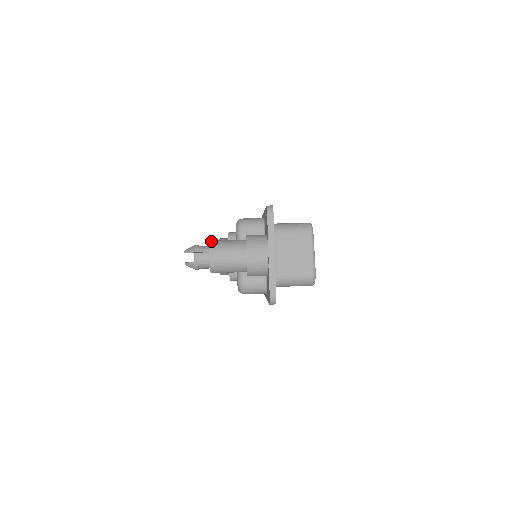
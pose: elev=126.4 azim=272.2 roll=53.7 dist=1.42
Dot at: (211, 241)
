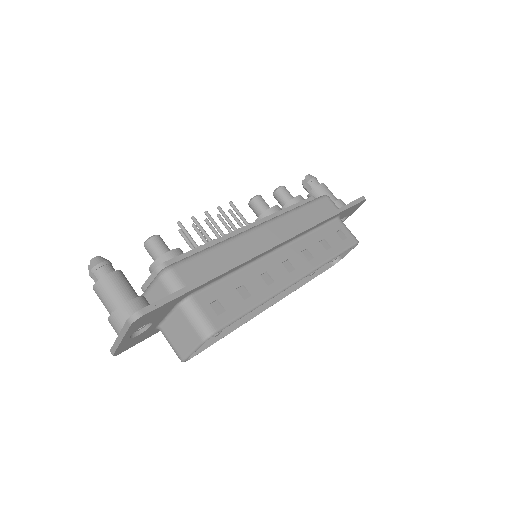
Dot at: (106, 276)
